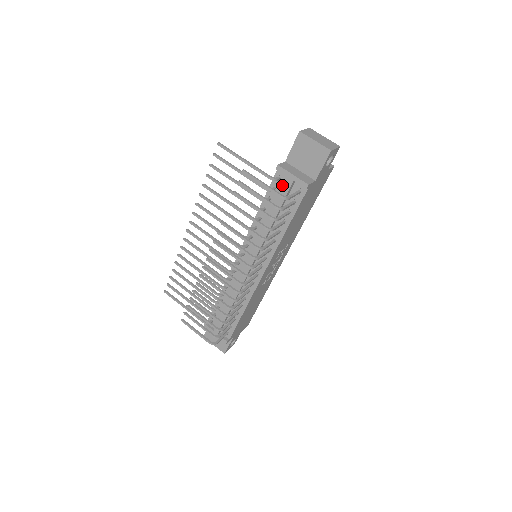
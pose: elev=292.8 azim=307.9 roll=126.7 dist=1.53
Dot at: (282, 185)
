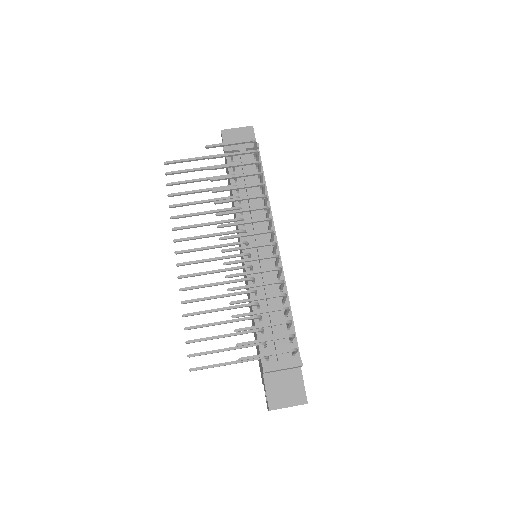
Dot at: occluded
